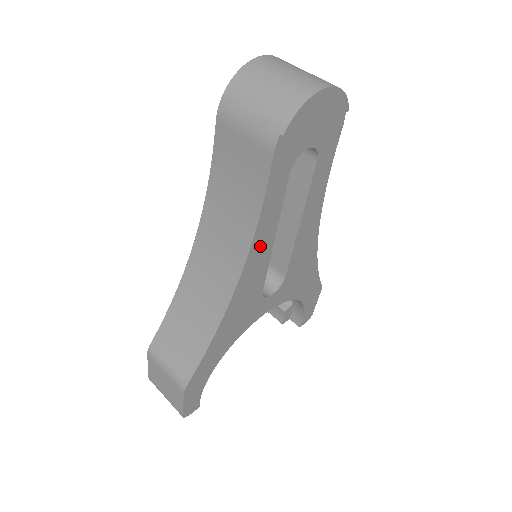
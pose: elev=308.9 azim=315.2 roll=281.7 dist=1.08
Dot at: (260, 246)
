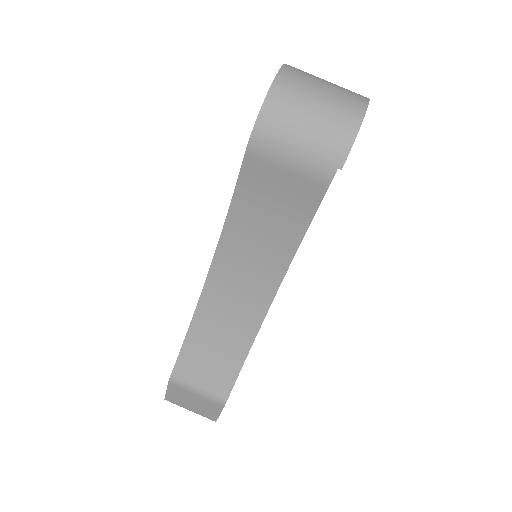
Dot at: occluded
